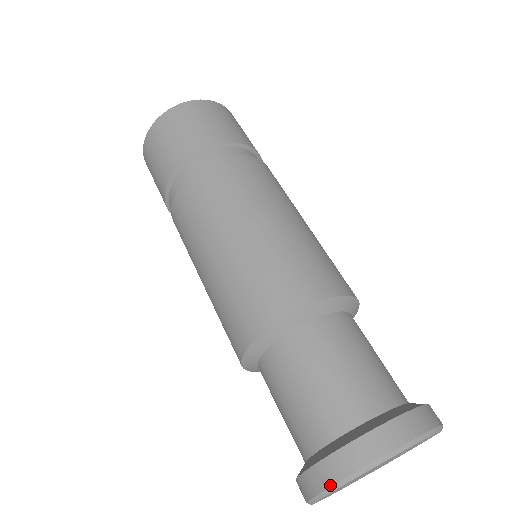
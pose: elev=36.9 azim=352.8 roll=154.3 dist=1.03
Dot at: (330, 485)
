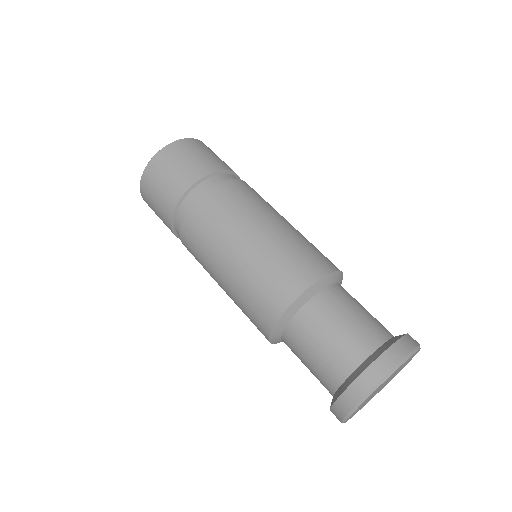
Dot at: (349, 410)
